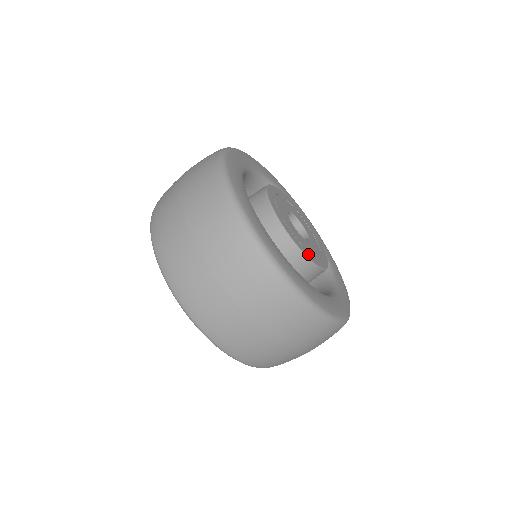
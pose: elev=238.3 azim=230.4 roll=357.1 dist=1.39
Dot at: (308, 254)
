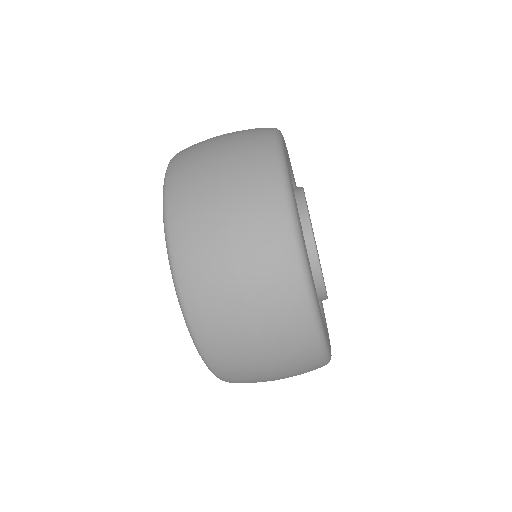
Dot at: occluded
